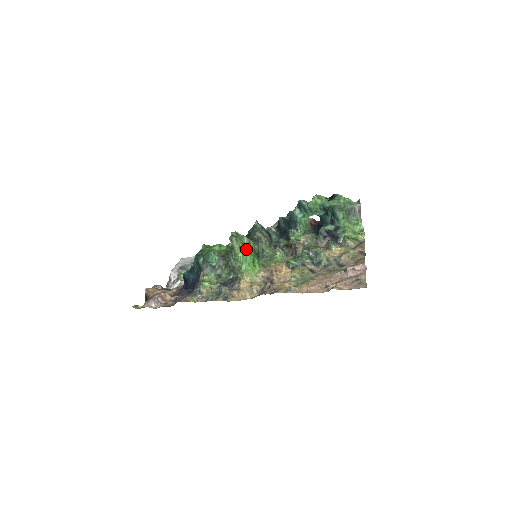
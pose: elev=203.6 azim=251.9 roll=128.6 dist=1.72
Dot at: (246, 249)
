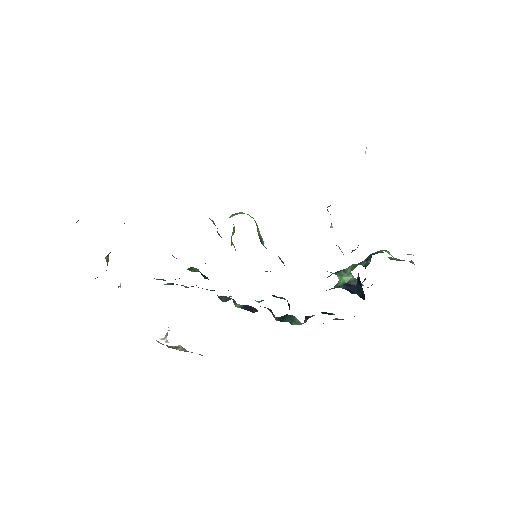
Dot at: occluded
